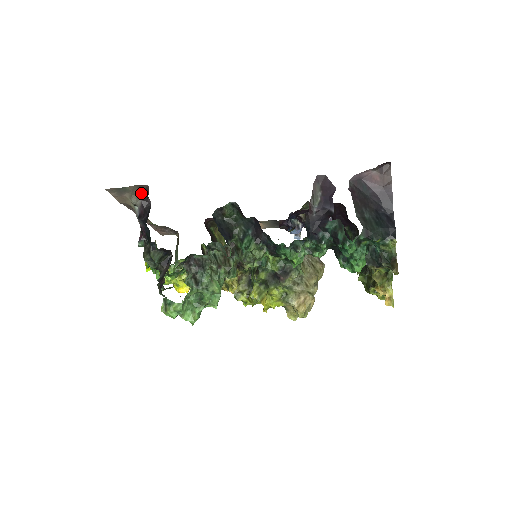
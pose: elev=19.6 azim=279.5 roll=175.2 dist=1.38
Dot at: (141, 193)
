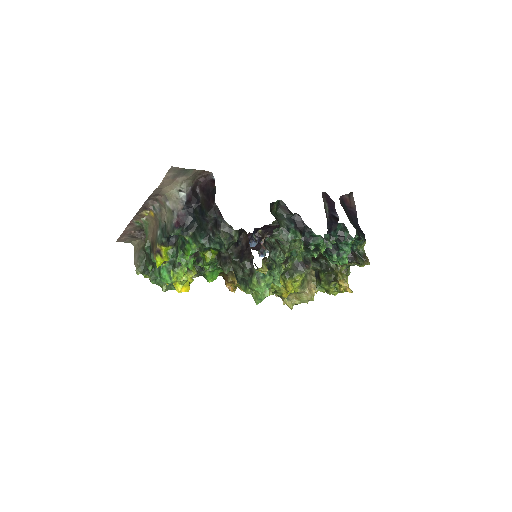
Dot at: (194, 180)
